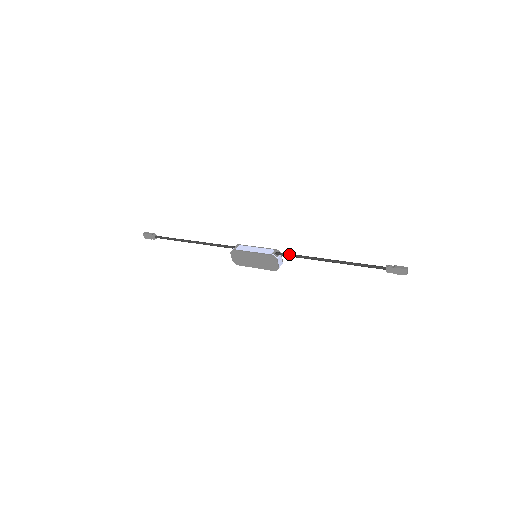
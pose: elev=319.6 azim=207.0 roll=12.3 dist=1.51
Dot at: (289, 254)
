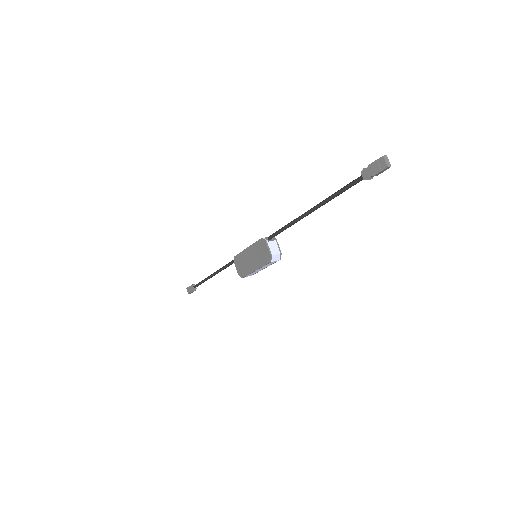
Dot at: occluded
